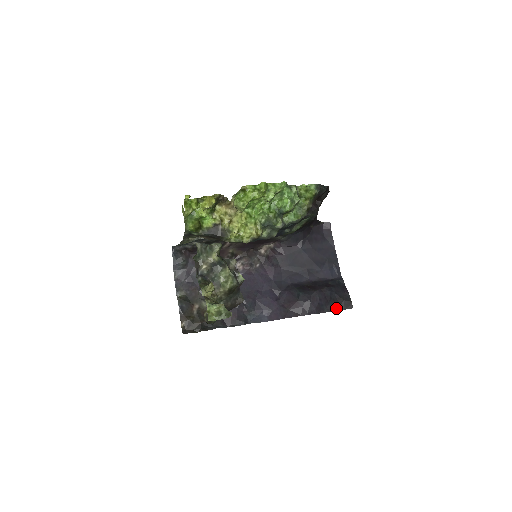
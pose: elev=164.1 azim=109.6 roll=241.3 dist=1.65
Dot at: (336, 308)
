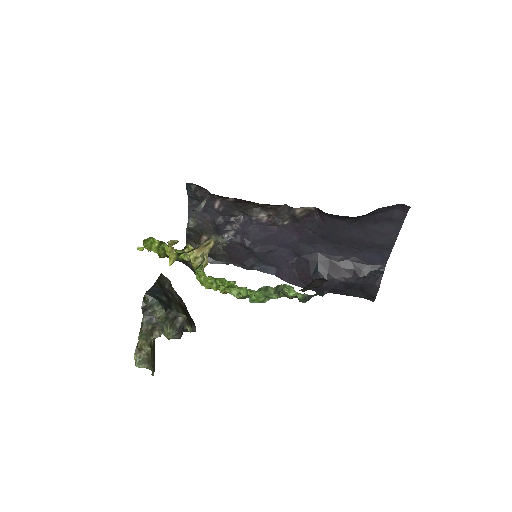
Dot at: (354, 295)
